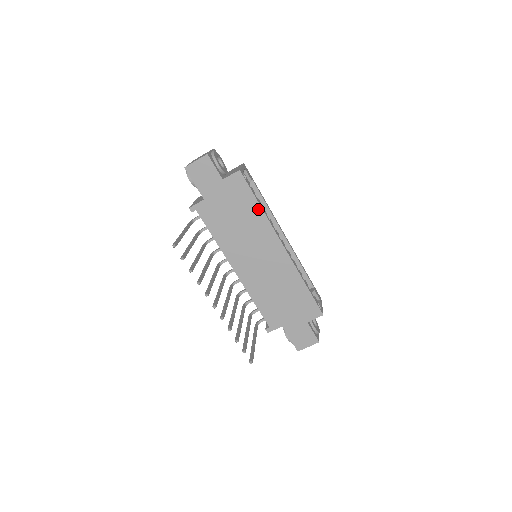
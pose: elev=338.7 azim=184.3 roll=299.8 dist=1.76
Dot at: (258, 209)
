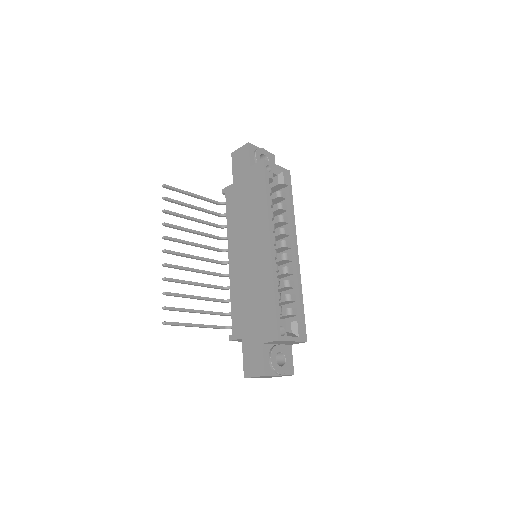
Dot at: (264, 199)
